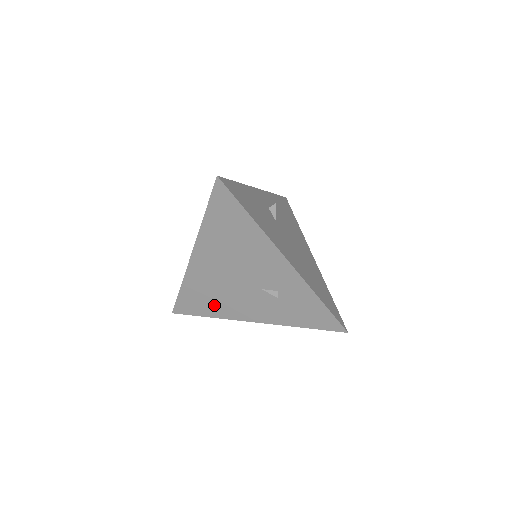
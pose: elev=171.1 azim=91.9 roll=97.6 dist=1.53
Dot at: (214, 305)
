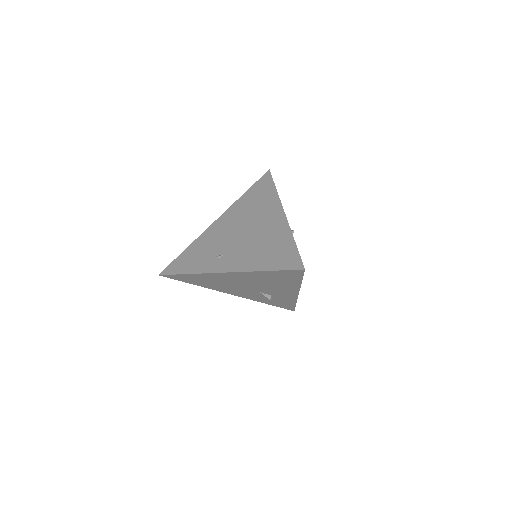
Dot at: (208, 284)
